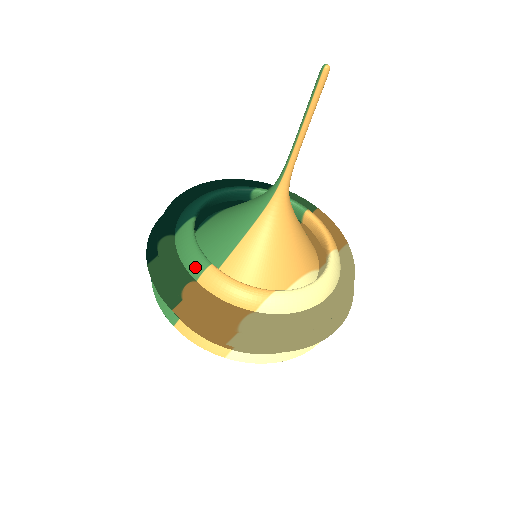
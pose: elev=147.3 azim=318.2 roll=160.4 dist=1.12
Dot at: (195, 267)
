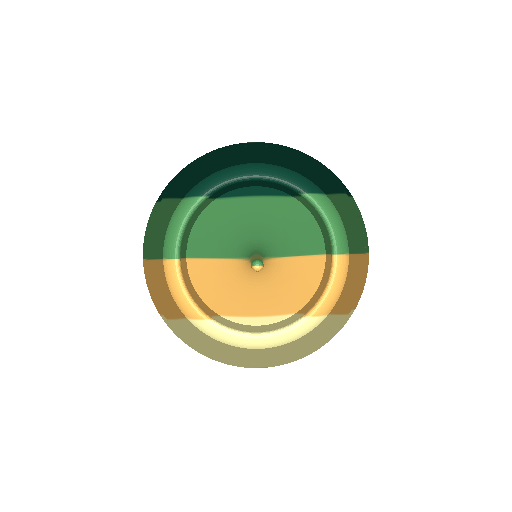
Dot at: (166, 249)
